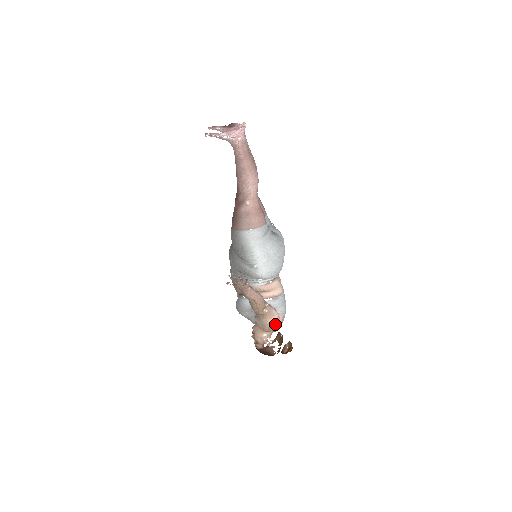
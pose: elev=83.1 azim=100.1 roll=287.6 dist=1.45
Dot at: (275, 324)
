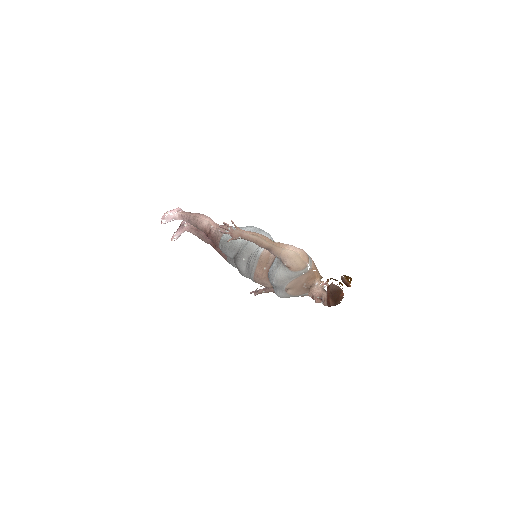
Dot at: (296, 249)
